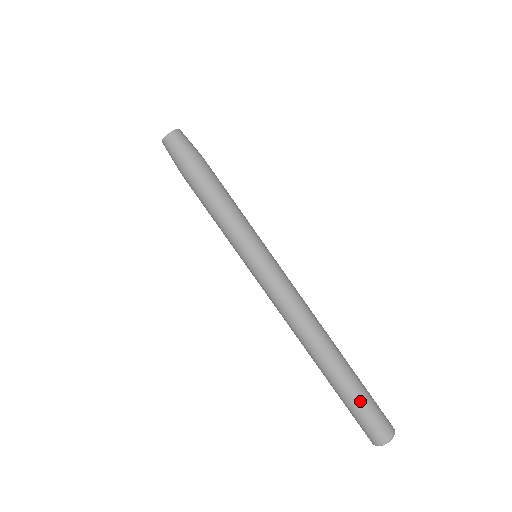
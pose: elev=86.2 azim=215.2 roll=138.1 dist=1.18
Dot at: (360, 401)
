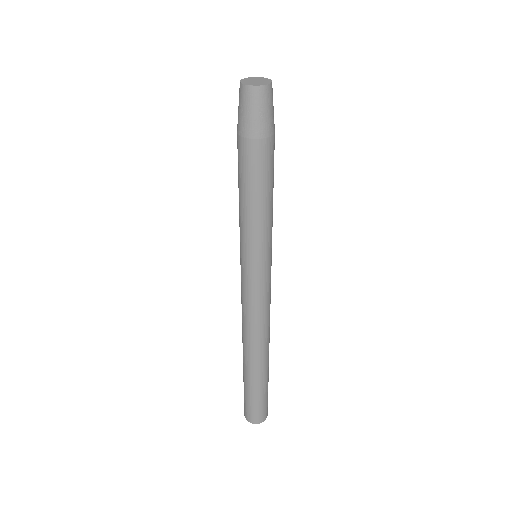
Dot at: (259, 396)
